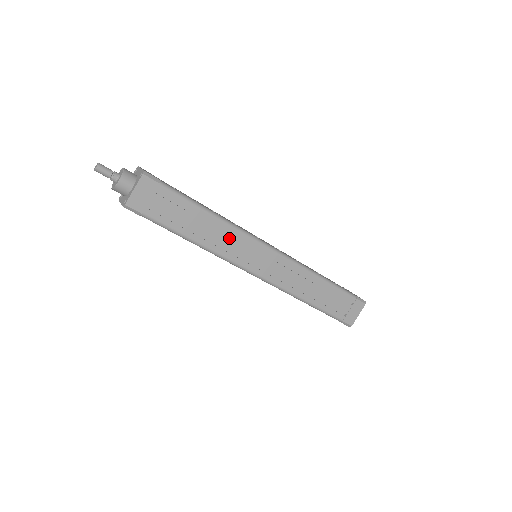
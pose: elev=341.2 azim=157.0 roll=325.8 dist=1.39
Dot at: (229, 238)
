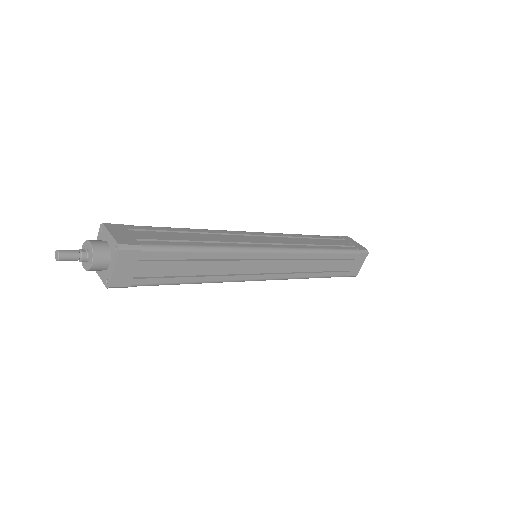
Dot at: (229, 263)
